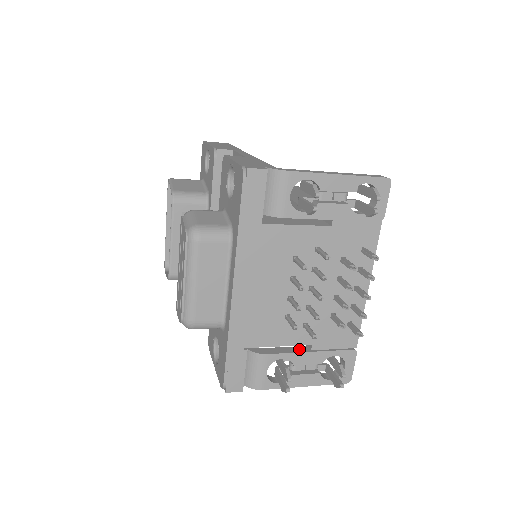
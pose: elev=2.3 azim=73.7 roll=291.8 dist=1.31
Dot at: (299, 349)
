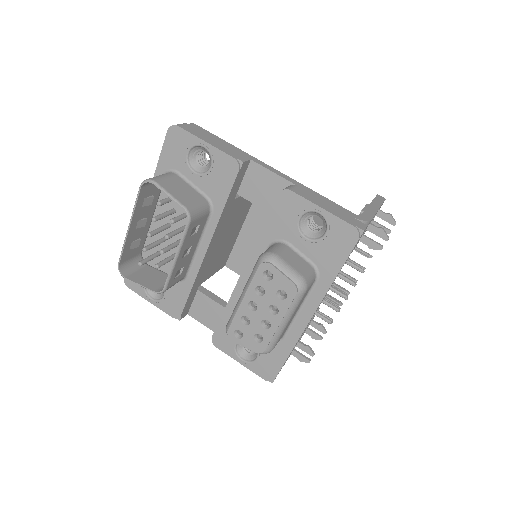
Dot at: occluded
